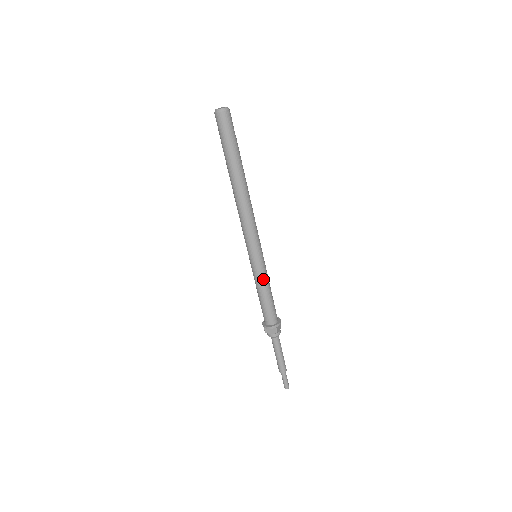
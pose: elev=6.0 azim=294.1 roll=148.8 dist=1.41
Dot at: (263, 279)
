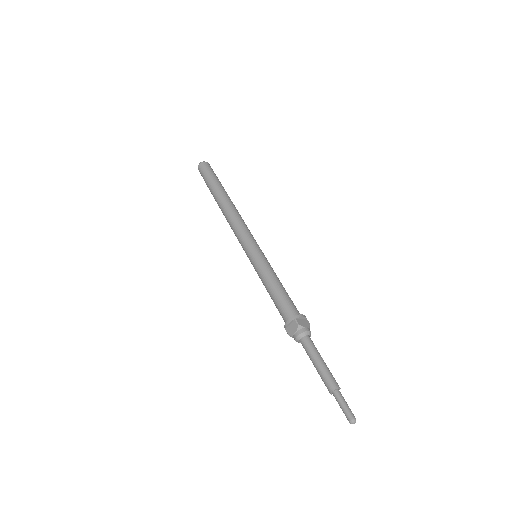
Dot at: (265, 270)
